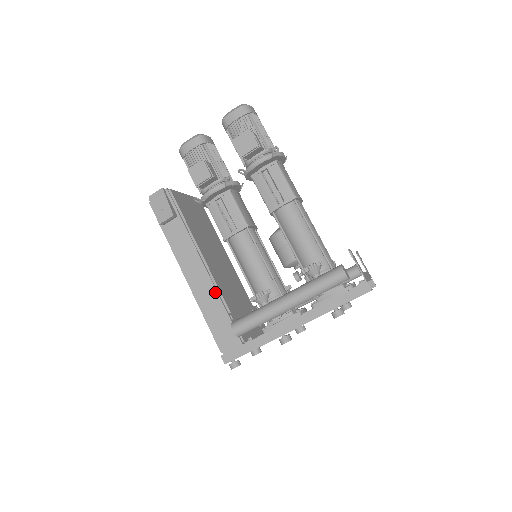
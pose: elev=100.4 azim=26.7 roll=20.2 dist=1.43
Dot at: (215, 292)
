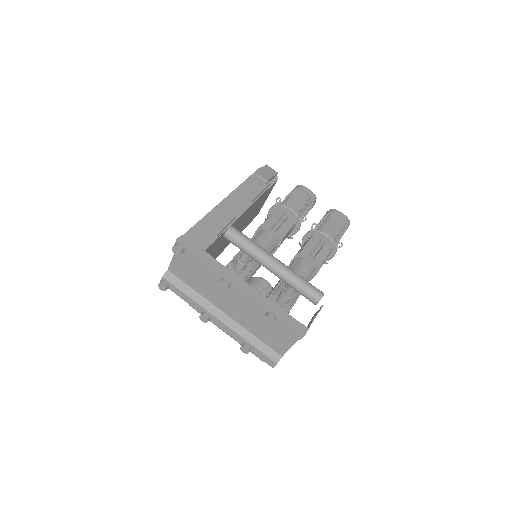
Dot at: (229, 221)
